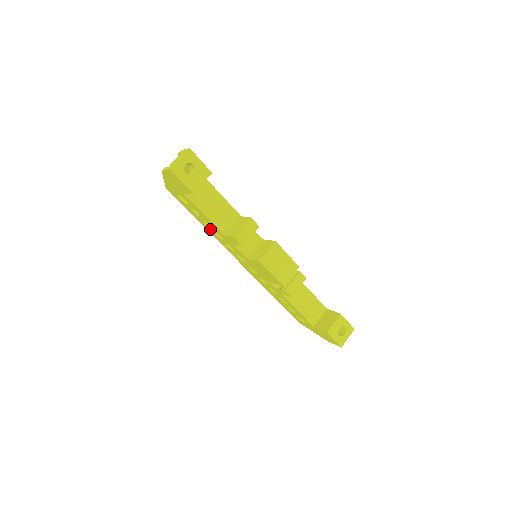
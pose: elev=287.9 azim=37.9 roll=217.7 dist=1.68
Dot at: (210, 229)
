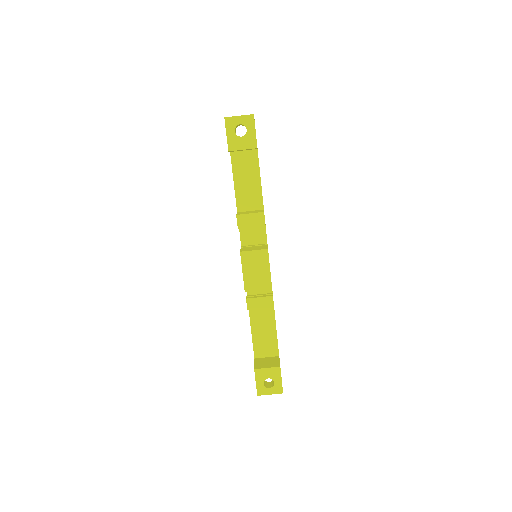
Dot at: occluded
